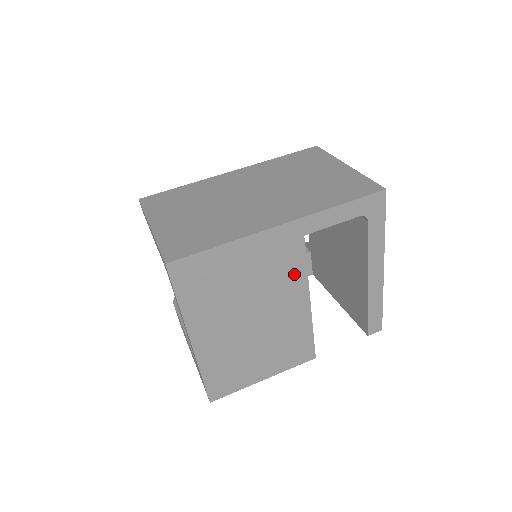
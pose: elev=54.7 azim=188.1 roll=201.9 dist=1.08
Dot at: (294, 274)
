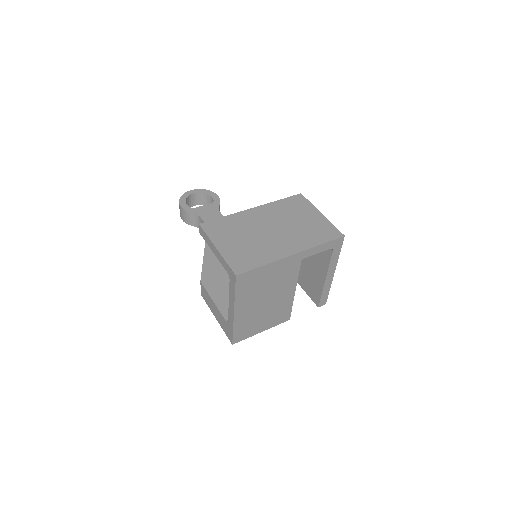
Dot at: (292, 278)
